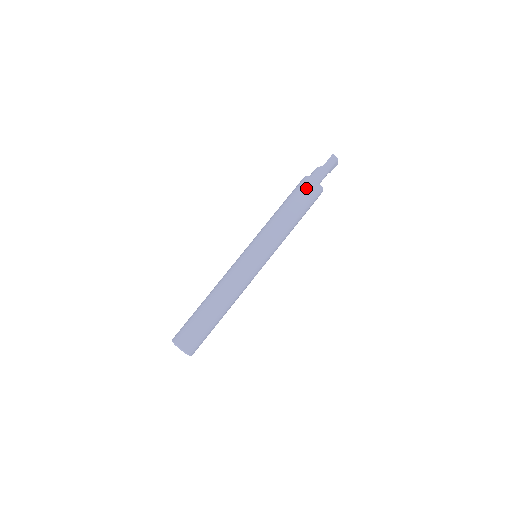
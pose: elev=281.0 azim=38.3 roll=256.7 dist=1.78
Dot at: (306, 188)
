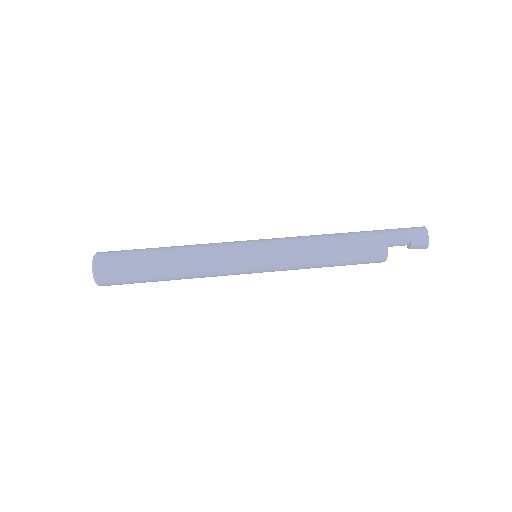
Dot at: (365, 231)
